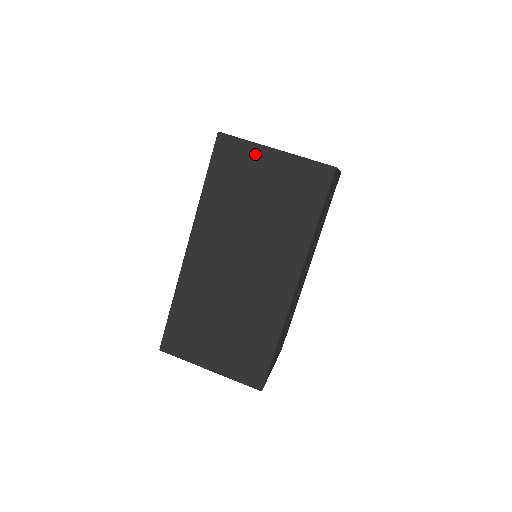
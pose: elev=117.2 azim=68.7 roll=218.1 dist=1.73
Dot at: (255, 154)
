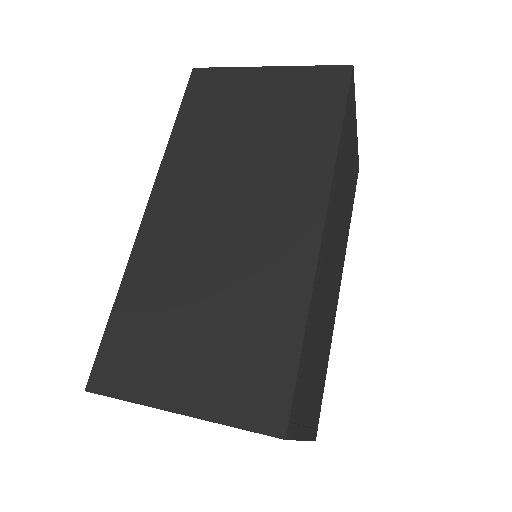
Dot at: (242, 77)
